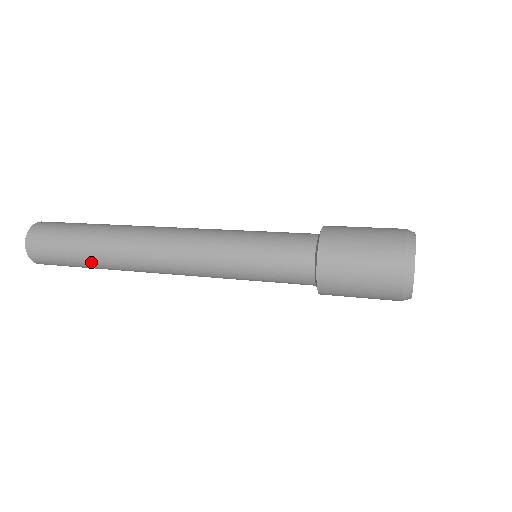
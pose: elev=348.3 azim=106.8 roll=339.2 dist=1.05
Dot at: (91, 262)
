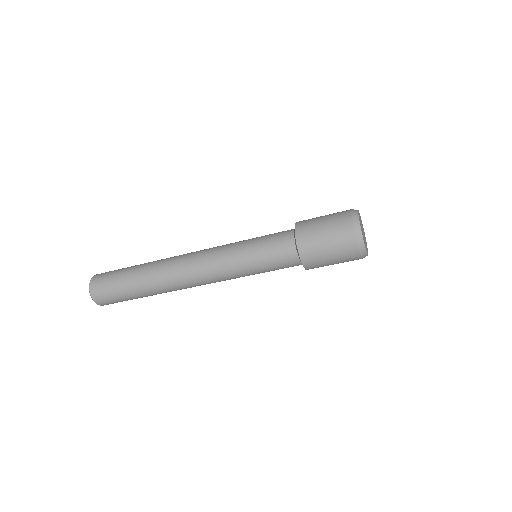
Dot at: (136, 283)
